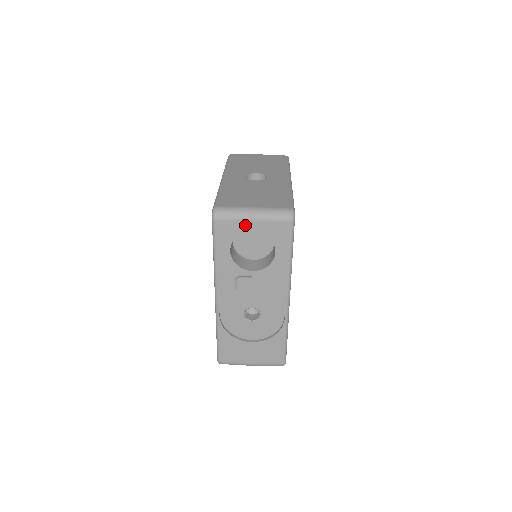
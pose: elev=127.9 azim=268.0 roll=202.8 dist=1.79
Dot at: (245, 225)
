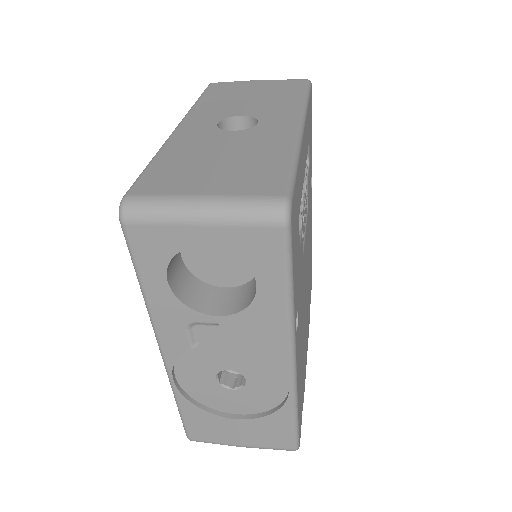
Dot at: (186, 234)
